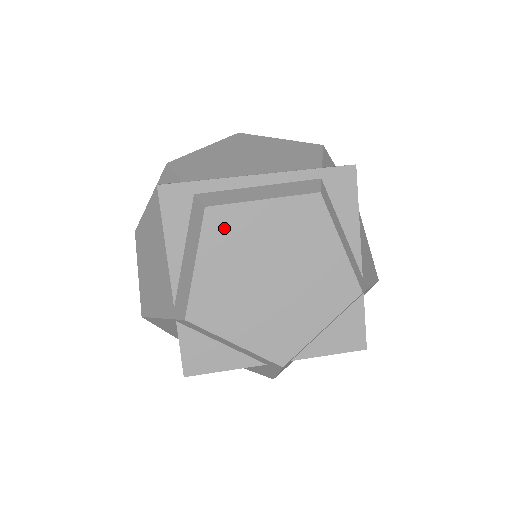
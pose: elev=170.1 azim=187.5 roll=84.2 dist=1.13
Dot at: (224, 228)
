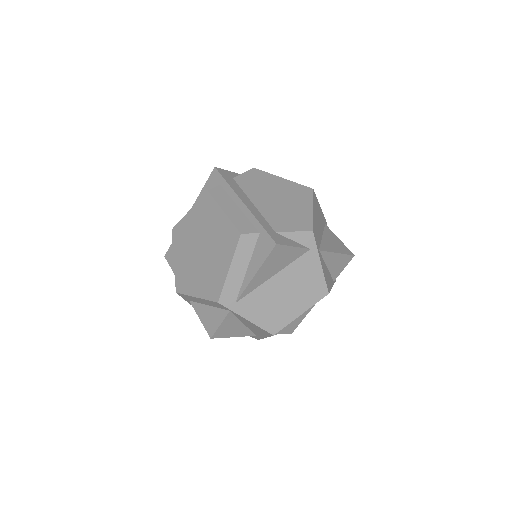
Dot at: (206, 207)
